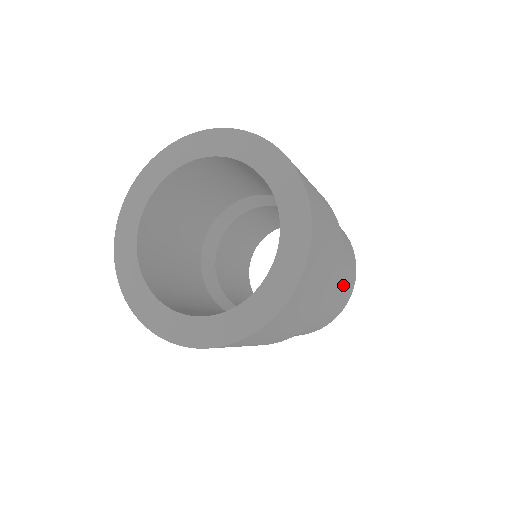
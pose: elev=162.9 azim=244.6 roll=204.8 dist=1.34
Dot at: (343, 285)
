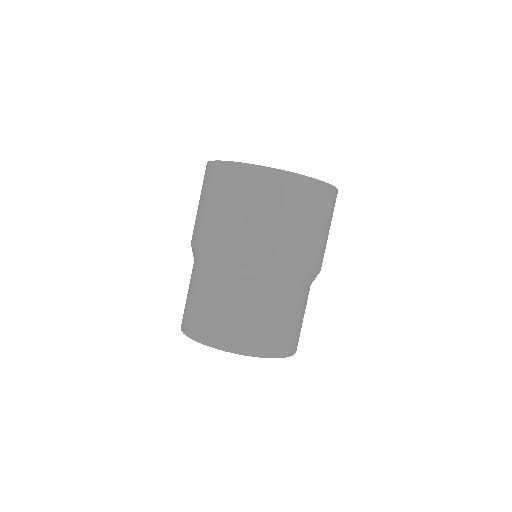
Dot at: occluded
